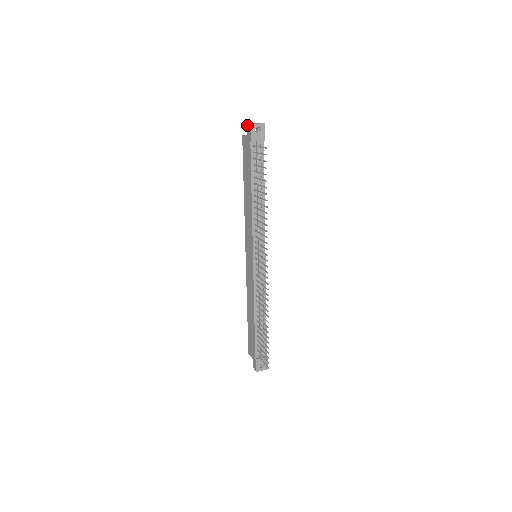
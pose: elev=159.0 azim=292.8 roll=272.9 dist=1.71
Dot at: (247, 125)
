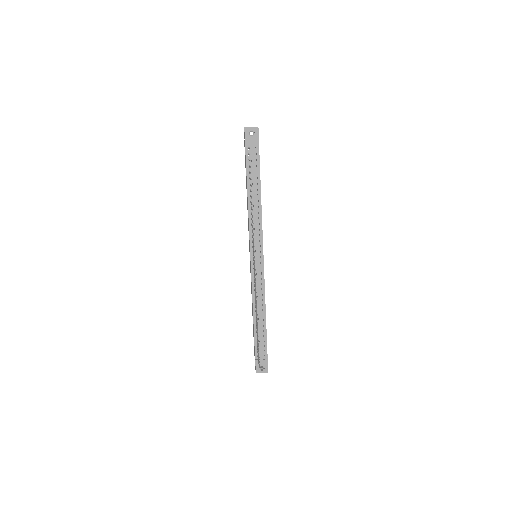
Dot at: occluded
